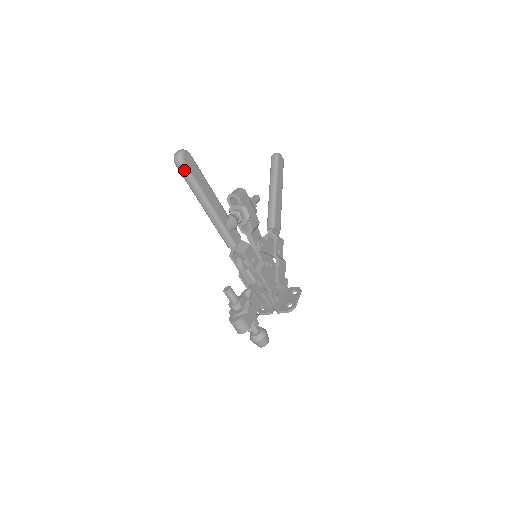
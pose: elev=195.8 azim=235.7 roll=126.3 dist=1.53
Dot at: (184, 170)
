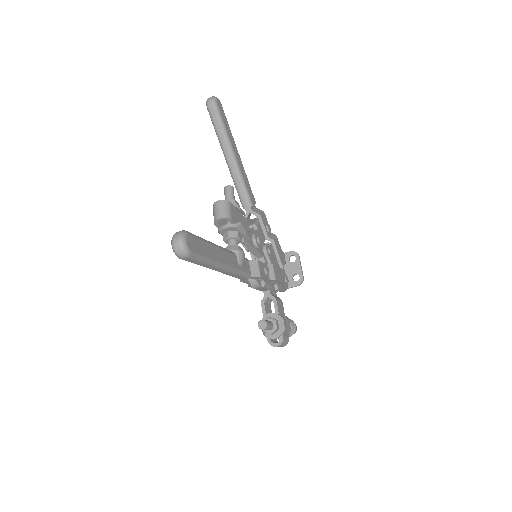
Dot at: (193, 259)
